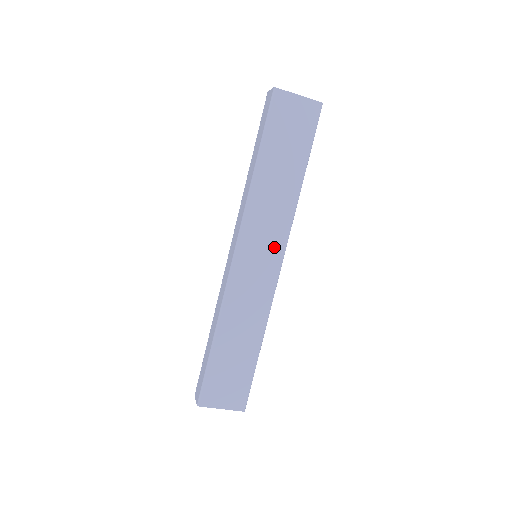
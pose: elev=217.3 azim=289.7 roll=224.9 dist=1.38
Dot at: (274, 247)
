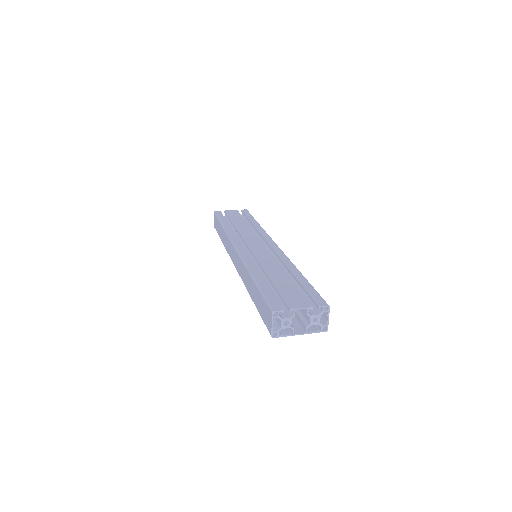
Dot at: occluded
